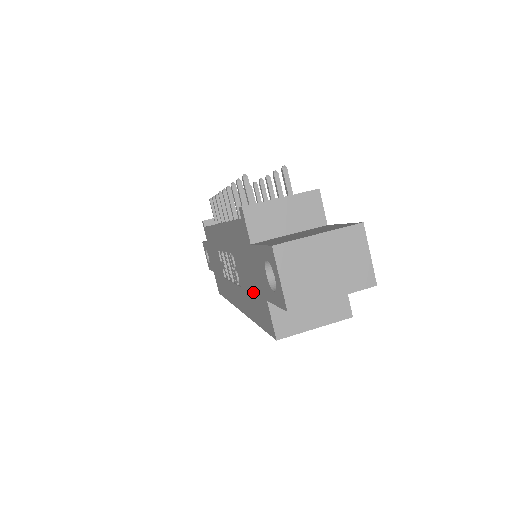
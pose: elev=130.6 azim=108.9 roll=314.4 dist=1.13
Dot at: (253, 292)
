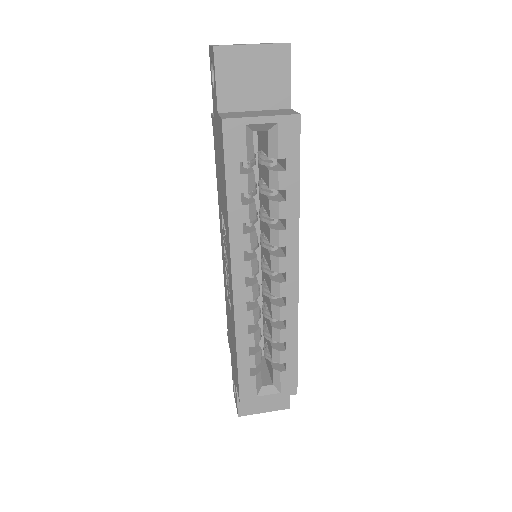
Dot at: (221, 165)
